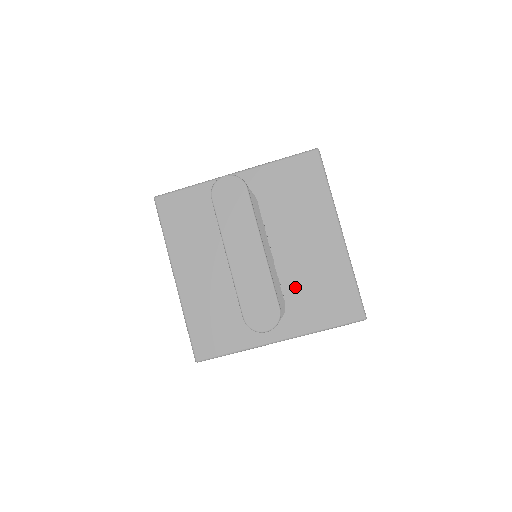
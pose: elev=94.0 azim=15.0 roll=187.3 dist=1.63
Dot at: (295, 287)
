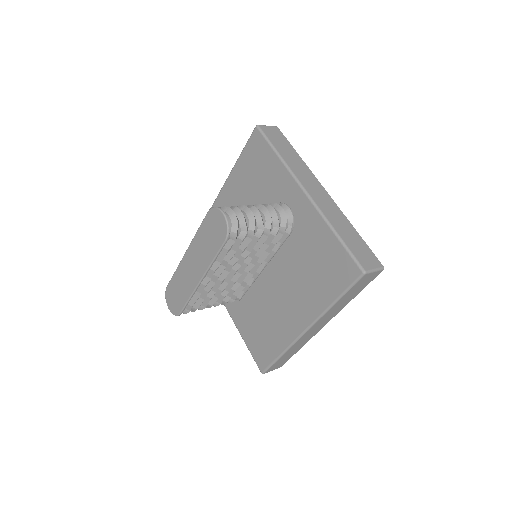
Dot at: (255, 302)
